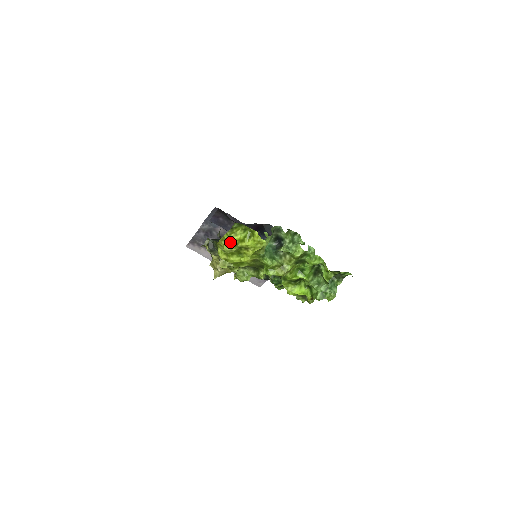
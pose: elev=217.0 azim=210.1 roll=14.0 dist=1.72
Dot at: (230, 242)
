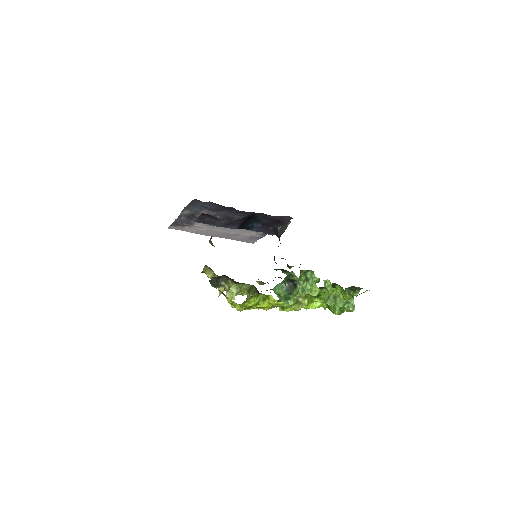
Dot at: (244, 308)
